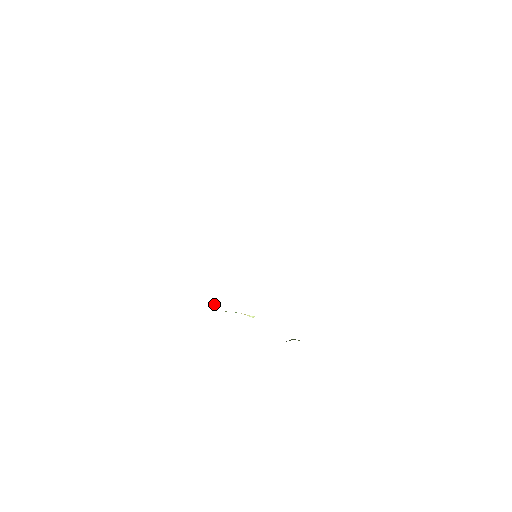
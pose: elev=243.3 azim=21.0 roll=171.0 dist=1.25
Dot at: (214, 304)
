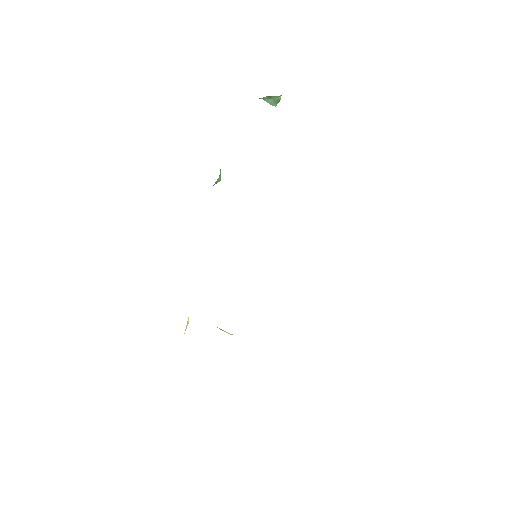
Dot at: occluded
